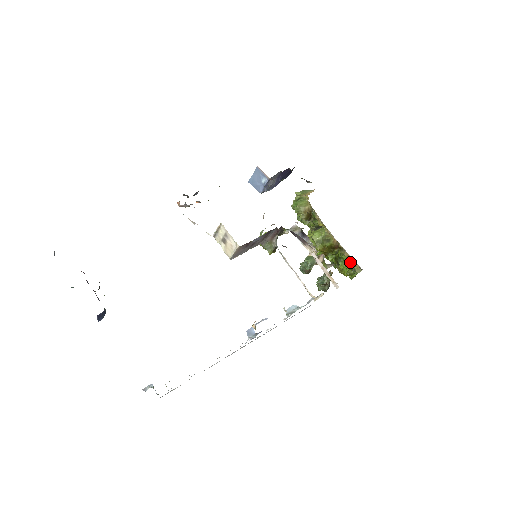
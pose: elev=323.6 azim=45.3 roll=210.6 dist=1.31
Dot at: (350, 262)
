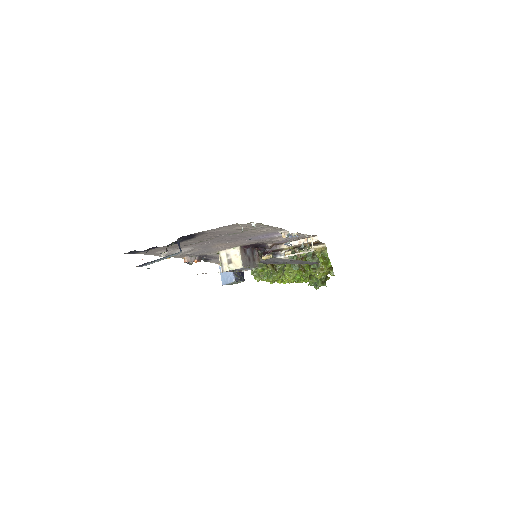
Dot at: (317, 253)
